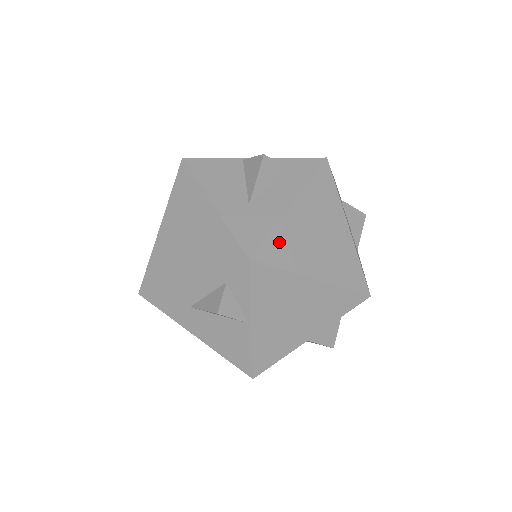
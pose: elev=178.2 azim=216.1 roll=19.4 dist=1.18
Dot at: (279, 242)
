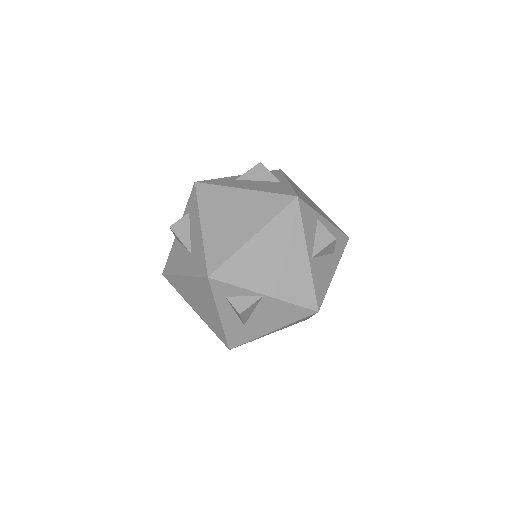
Dot at: (214, 250)
